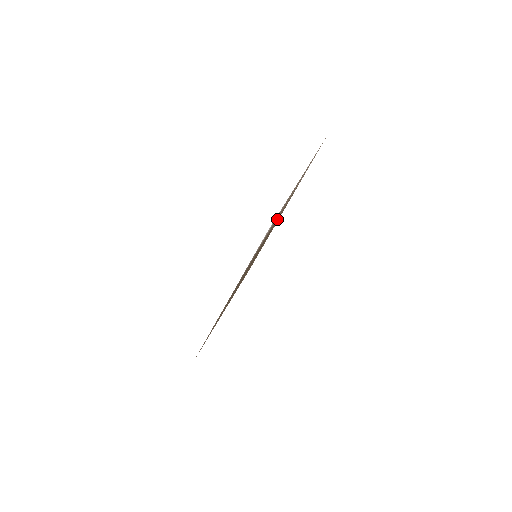
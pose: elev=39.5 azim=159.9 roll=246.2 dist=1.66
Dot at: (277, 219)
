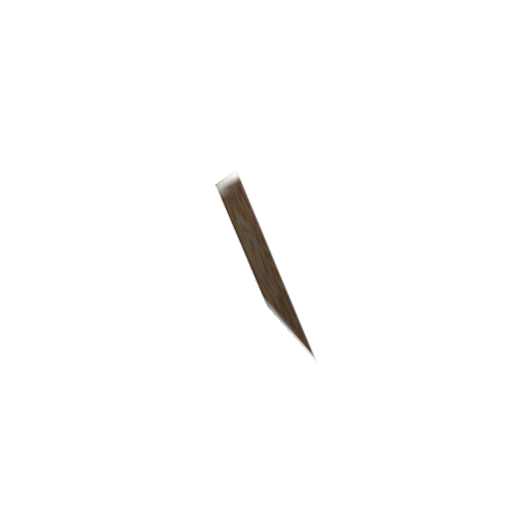
Dot at: occluded
